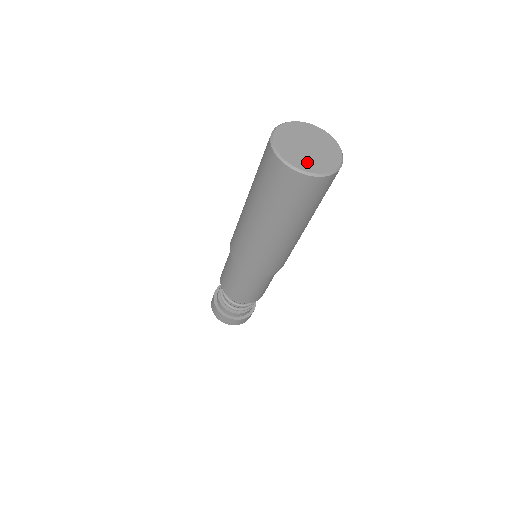
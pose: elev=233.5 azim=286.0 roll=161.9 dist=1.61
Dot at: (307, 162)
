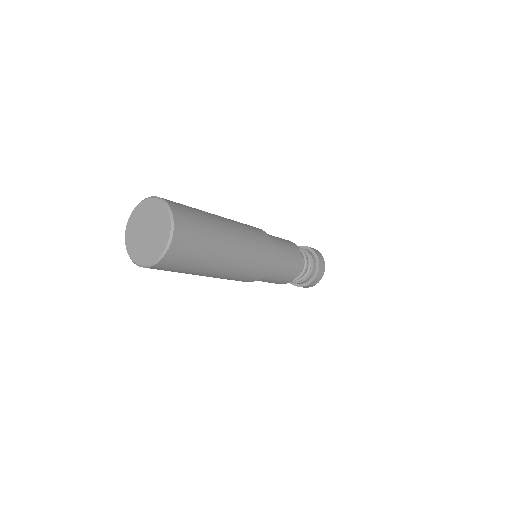
Dot at: (146, 253)
